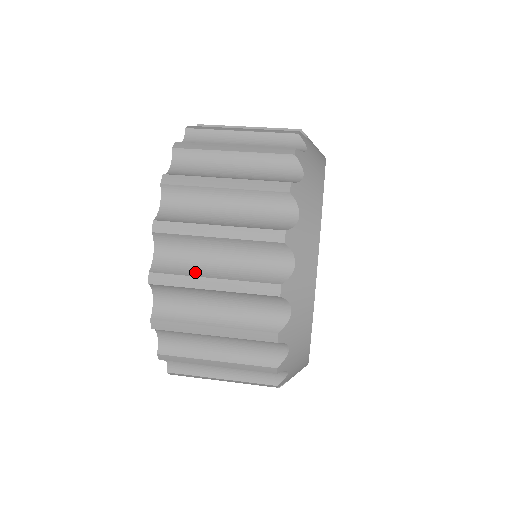
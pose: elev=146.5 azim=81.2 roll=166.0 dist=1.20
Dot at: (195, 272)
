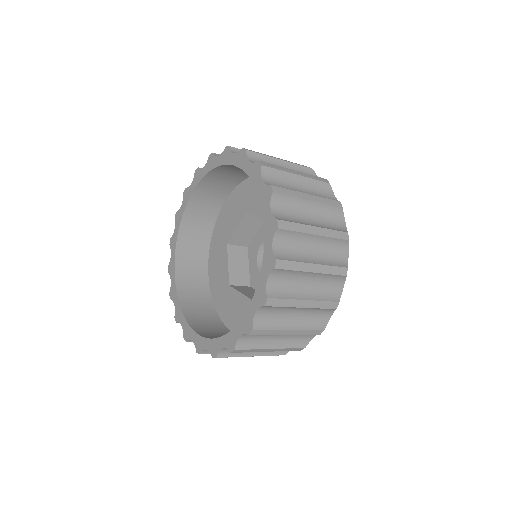
Dot at: (302, 259)
